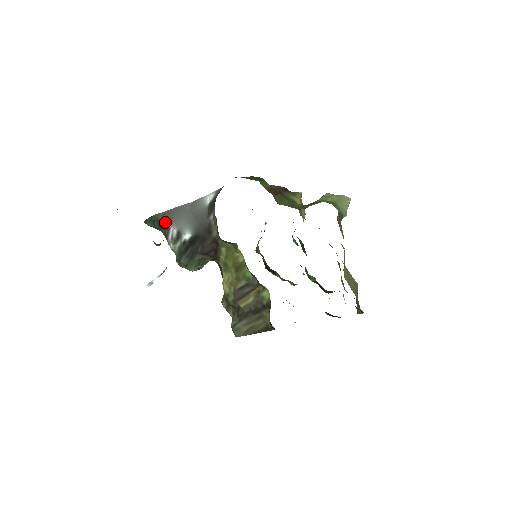
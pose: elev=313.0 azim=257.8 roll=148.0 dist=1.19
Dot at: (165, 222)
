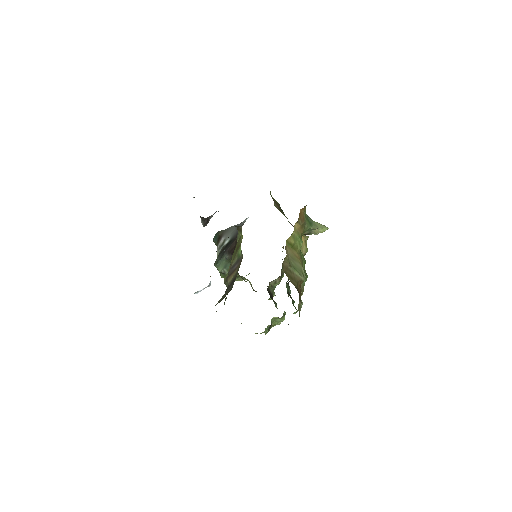
Dot at: (221, 235)
